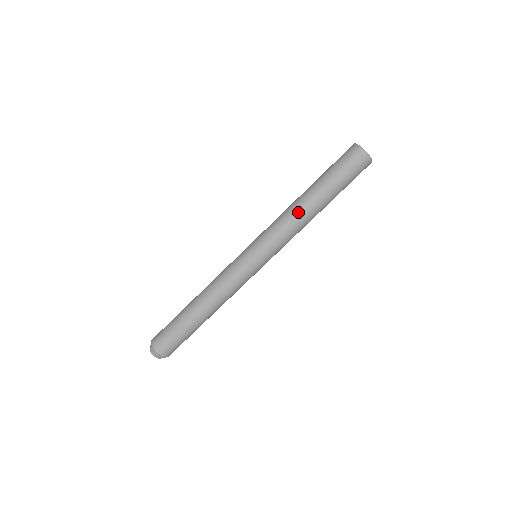
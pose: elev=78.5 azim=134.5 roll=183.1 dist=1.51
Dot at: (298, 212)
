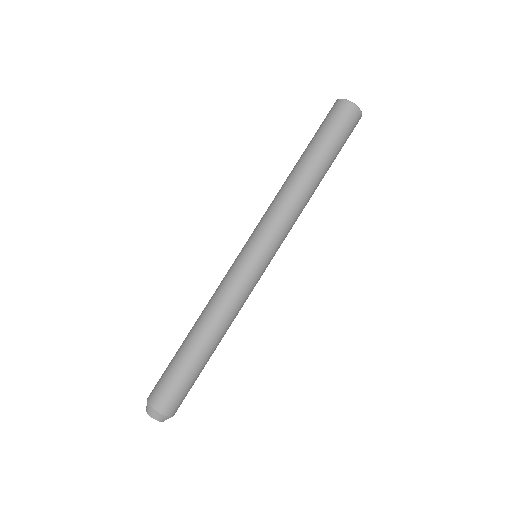
Dot at: (300, 192)
